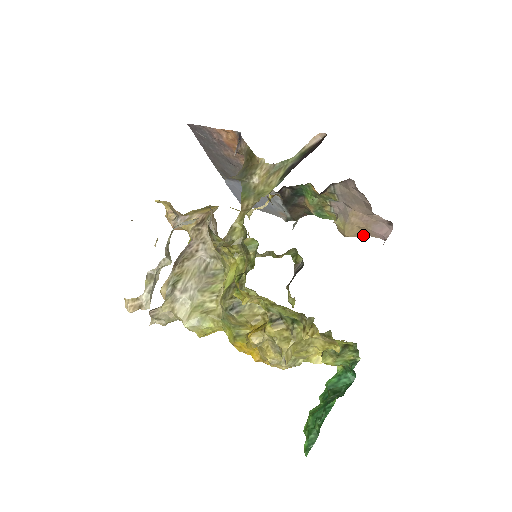
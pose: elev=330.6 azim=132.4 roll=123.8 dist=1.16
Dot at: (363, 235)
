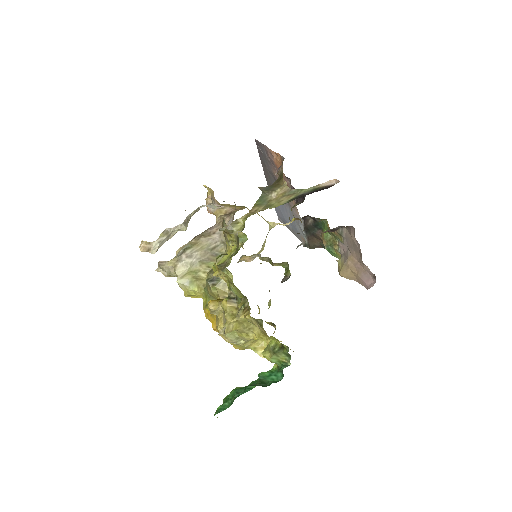
Dot at: (354, 280)
